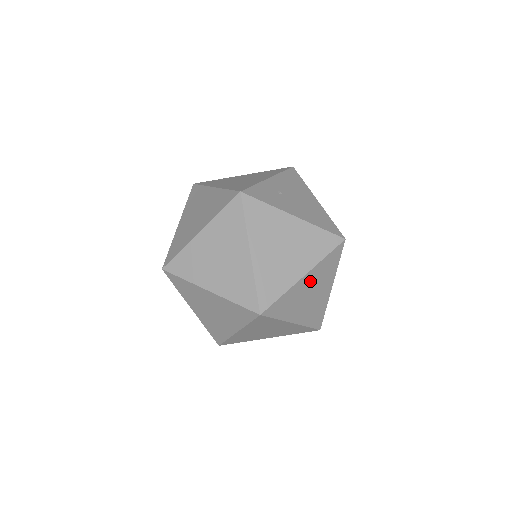
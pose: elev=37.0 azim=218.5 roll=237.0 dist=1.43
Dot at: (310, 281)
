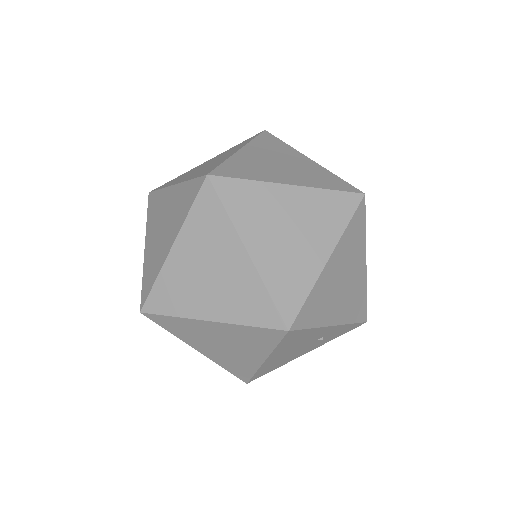
Dot at: (258, 154)
